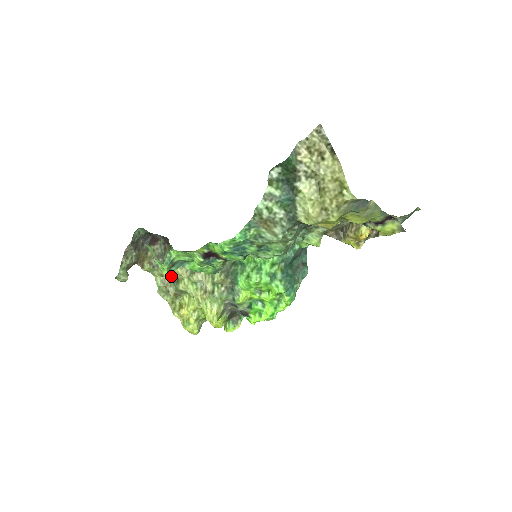
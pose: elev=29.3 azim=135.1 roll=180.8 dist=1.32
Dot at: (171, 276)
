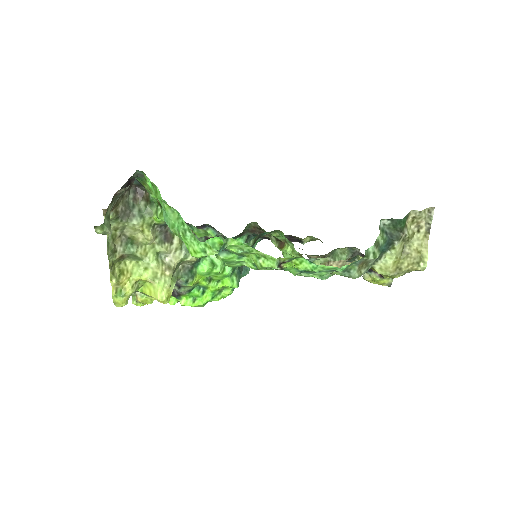
Dot at: (126, 233)
